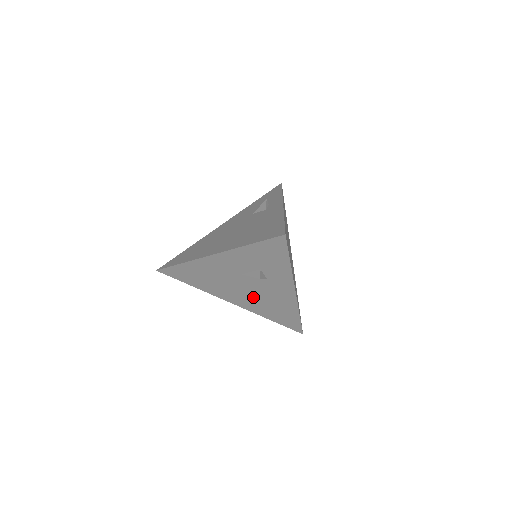
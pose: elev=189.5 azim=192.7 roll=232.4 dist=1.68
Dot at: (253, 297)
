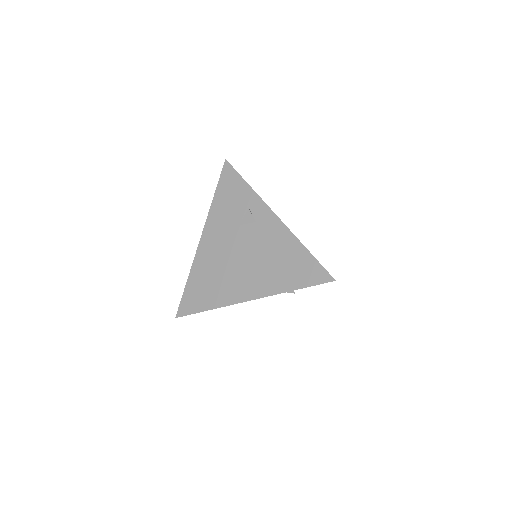
Dot at: occluded
